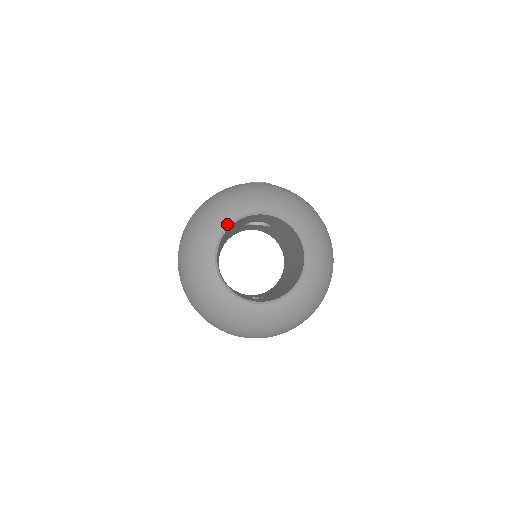
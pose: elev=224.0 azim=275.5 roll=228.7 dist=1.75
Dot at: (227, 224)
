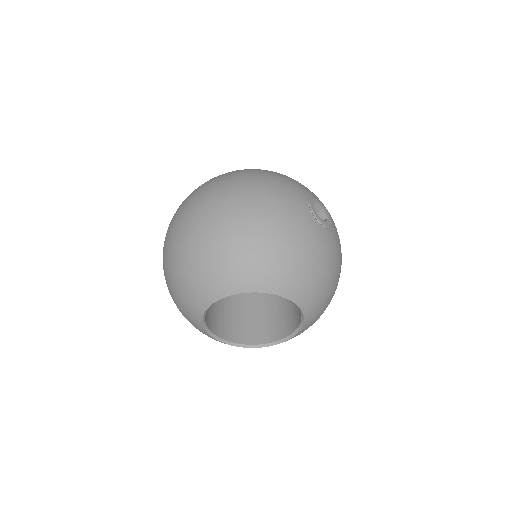
Dot at: (249, 291)
